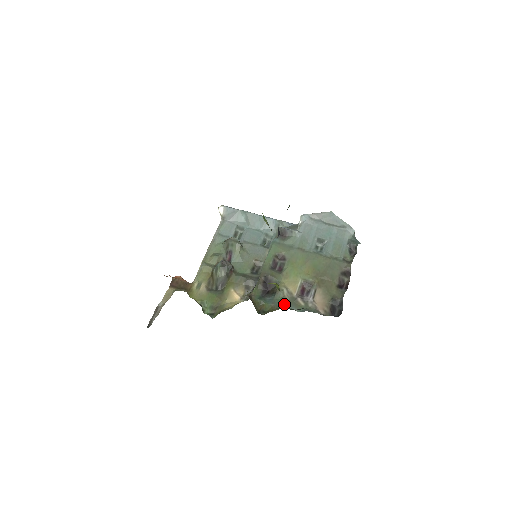
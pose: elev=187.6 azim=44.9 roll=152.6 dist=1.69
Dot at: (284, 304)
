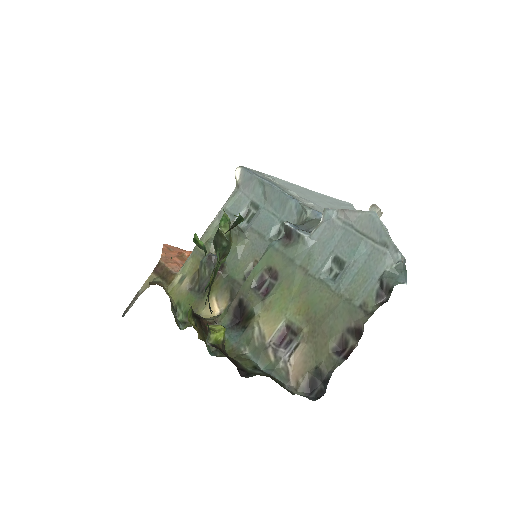
Dot at: (249, 350)
